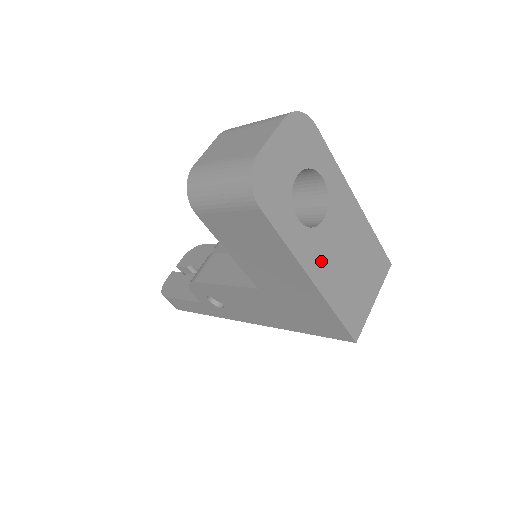
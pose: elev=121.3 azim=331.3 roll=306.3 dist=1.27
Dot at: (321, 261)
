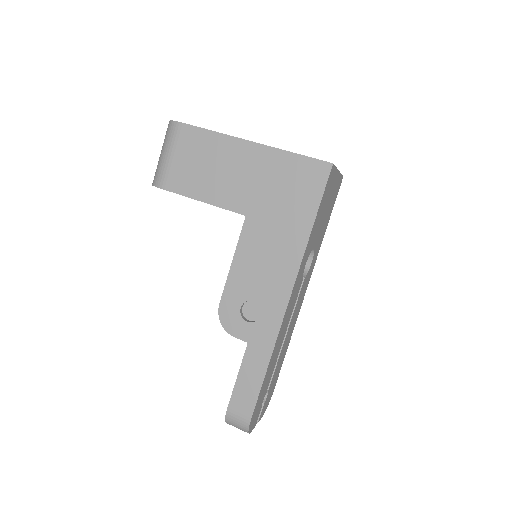
Dot at: occluded
